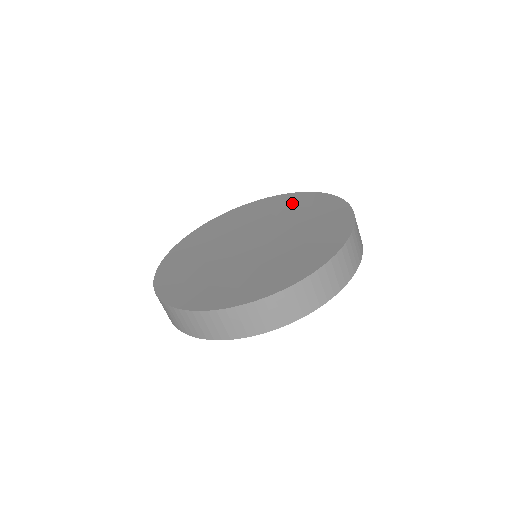
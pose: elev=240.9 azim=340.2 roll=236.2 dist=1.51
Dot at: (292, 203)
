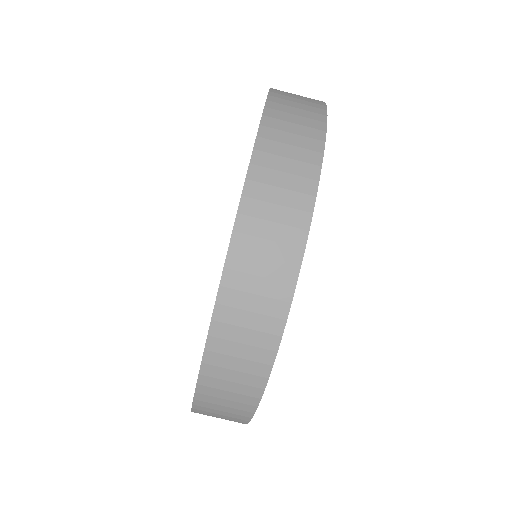
Dot at: occluded
